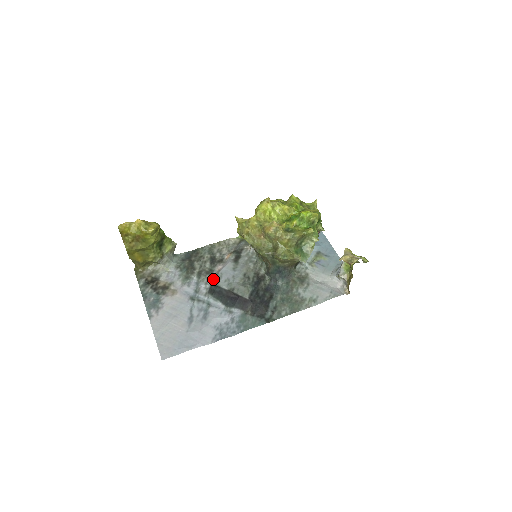
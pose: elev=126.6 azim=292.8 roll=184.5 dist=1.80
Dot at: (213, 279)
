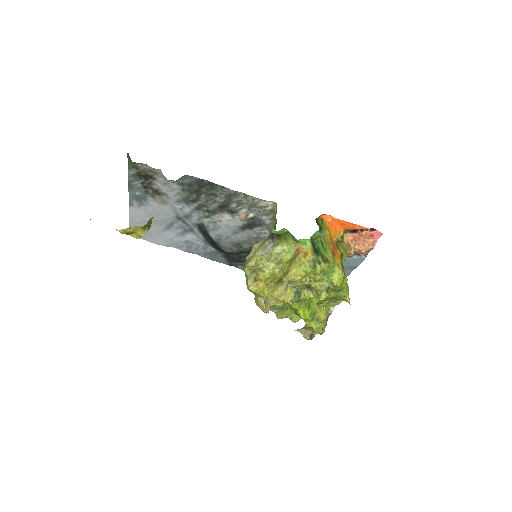
Dot at: (208, 225)
